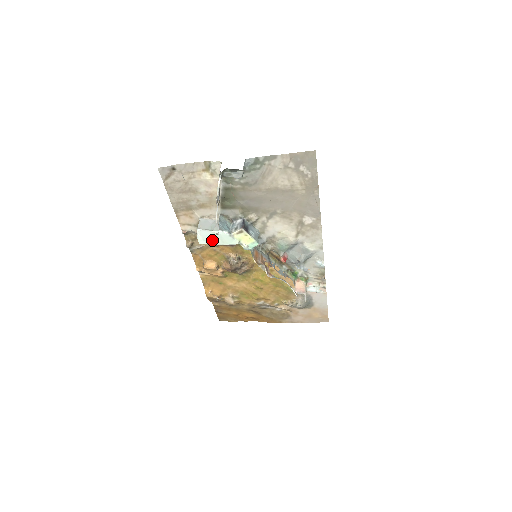
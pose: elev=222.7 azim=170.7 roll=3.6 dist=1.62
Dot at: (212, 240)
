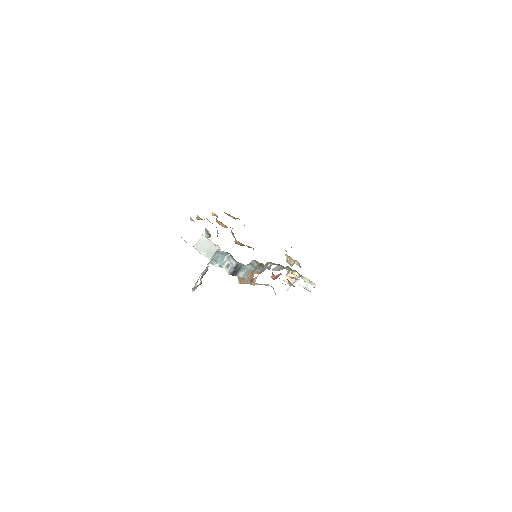
Dot at: occluded
